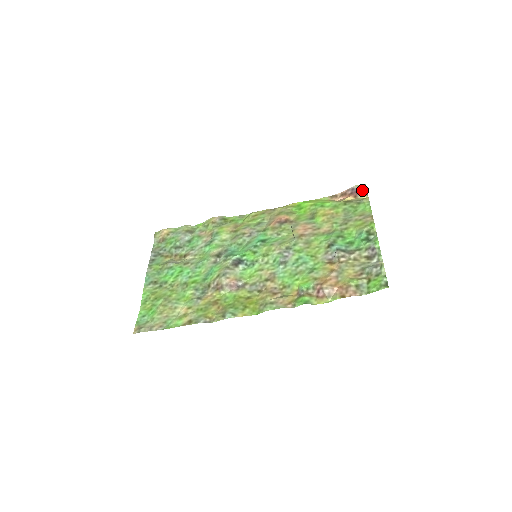
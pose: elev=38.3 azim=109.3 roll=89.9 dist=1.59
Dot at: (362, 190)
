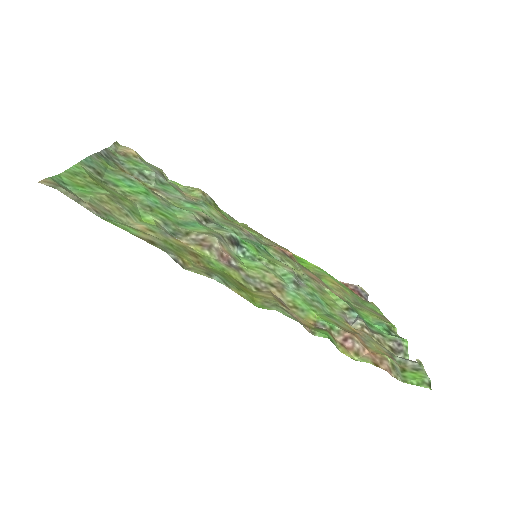
Dot at: (364, 295)
